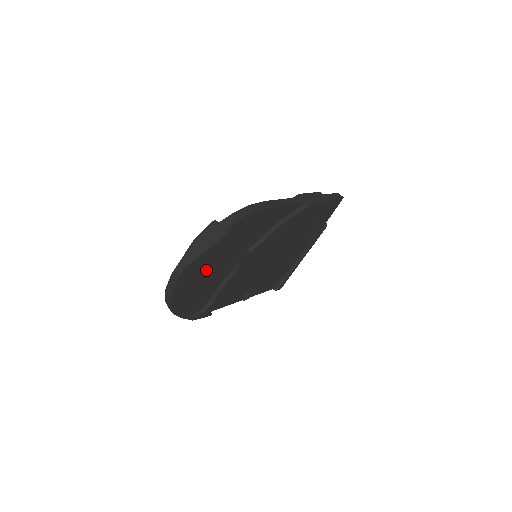
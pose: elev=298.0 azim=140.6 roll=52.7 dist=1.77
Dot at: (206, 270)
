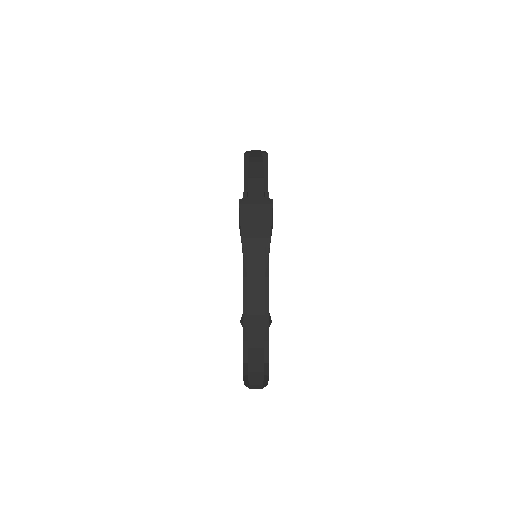
Dot at: occluded
